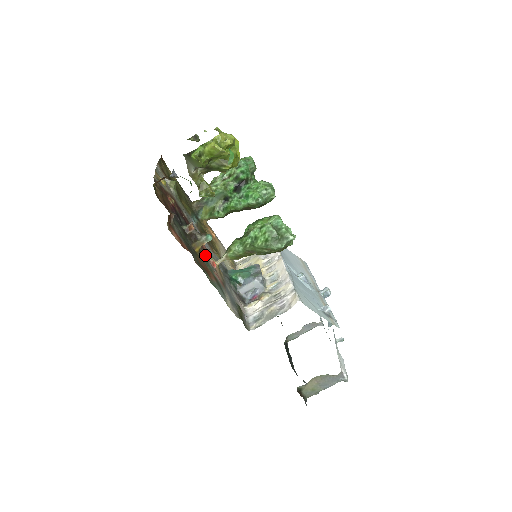
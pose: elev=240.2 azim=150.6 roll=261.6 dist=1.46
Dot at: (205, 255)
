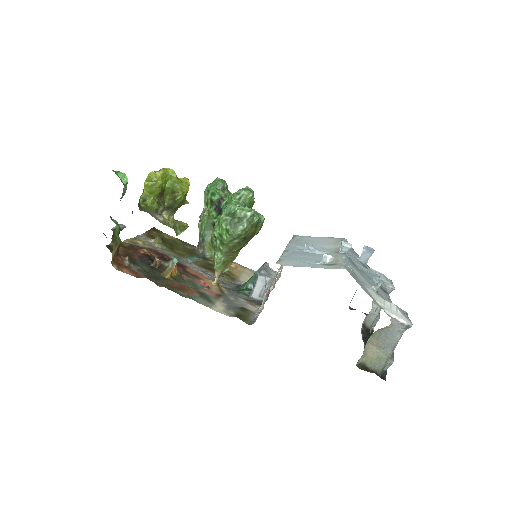
Dot at: (192, 280)
